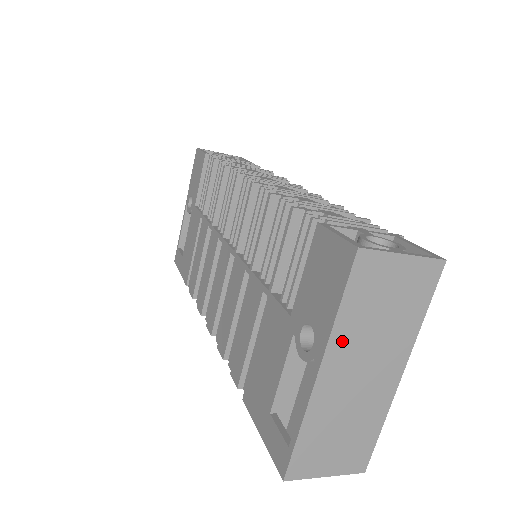
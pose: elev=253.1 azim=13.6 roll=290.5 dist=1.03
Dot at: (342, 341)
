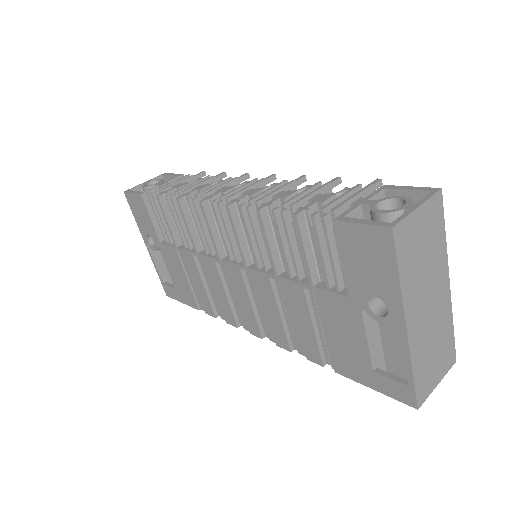
Dot at: (410, 295)
